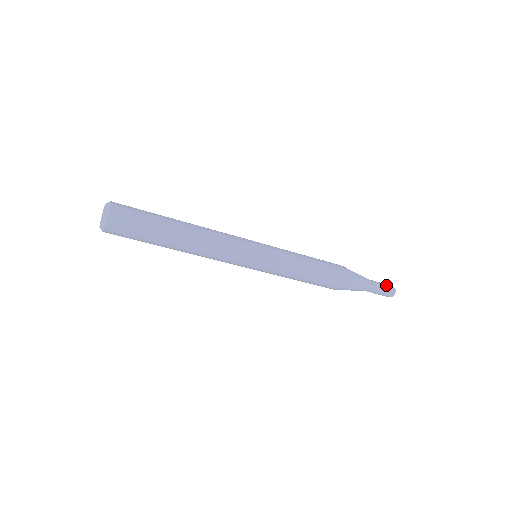
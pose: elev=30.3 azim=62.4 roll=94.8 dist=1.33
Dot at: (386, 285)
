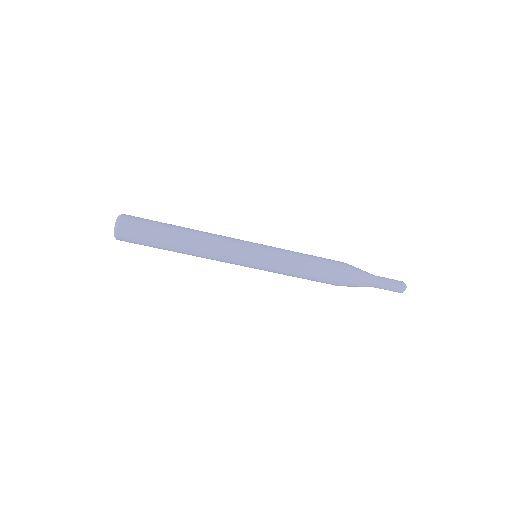
Dot at: (395, 284)
